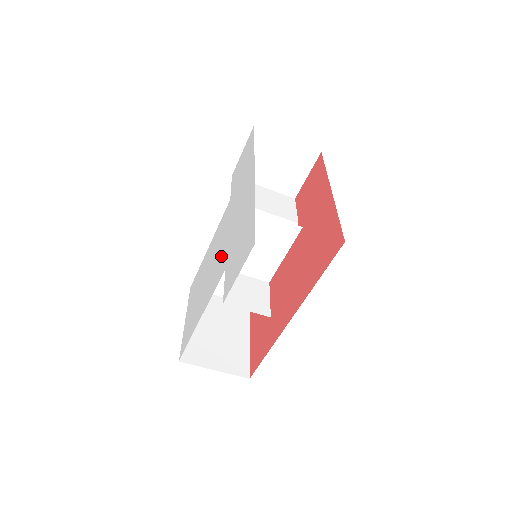
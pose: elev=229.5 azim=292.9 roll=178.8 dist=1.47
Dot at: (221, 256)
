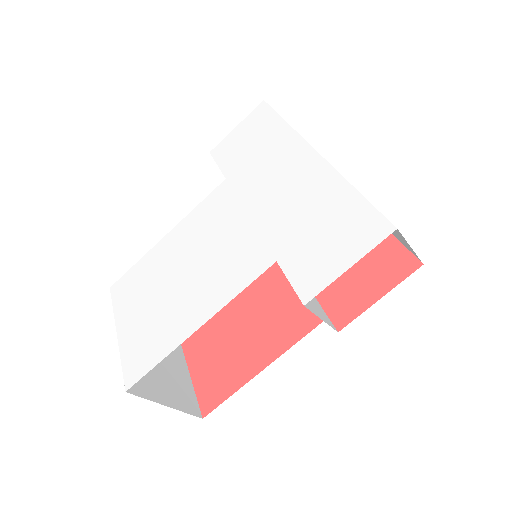
Dot at: (242, 245)
